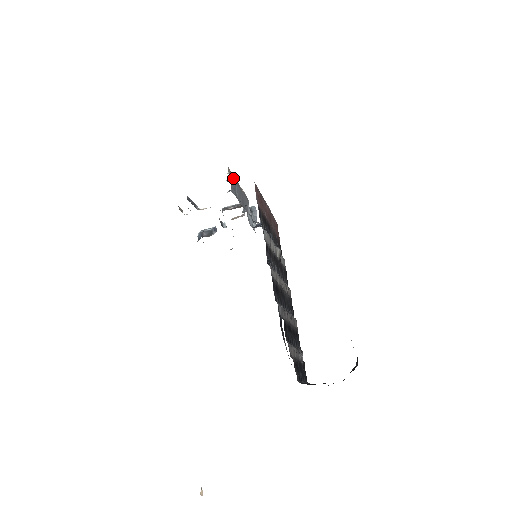
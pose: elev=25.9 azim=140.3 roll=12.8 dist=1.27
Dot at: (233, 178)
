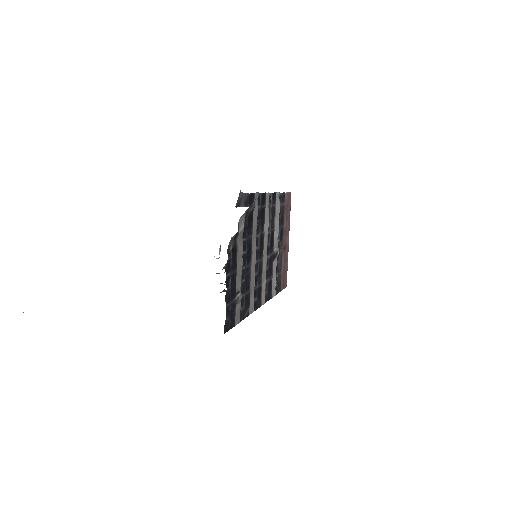
Dot at: occluded
